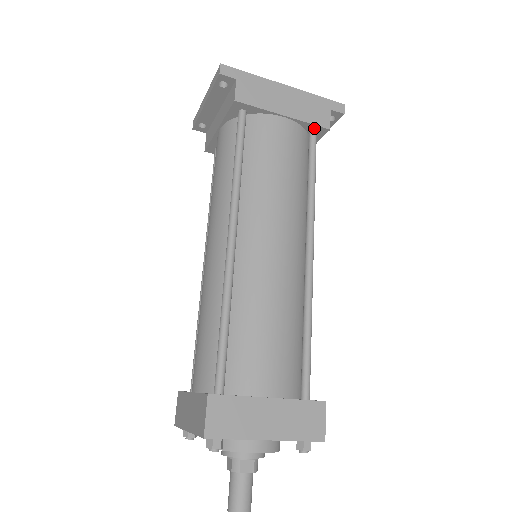
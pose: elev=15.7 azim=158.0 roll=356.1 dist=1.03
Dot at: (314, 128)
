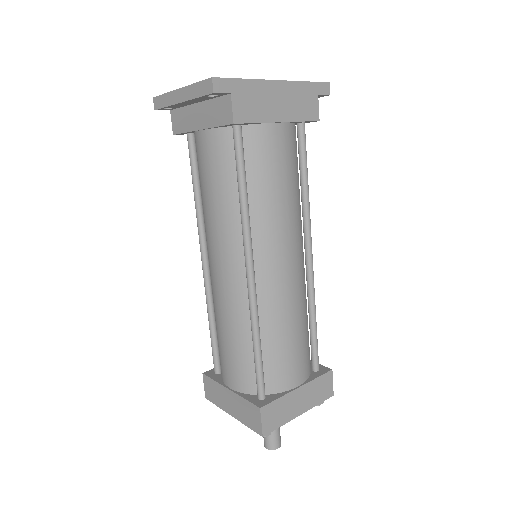
Dot at: (304, 122)
